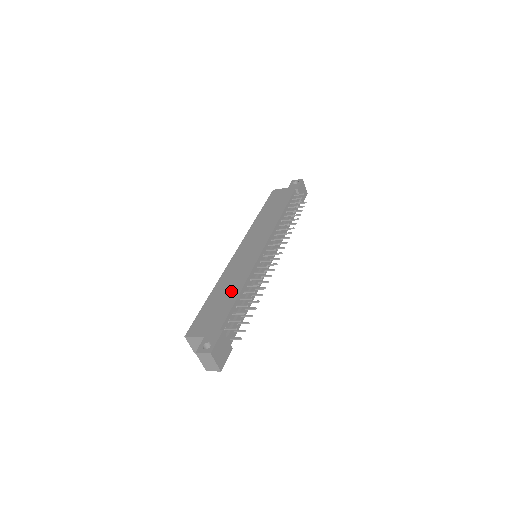
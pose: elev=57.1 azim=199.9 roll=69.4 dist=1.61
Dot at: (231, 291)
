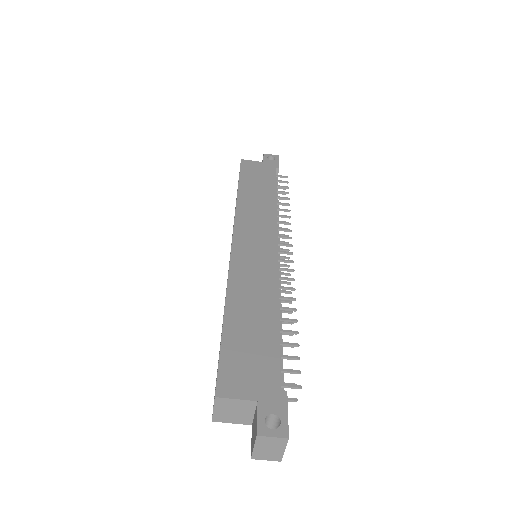
Dot at: (262, 315)
